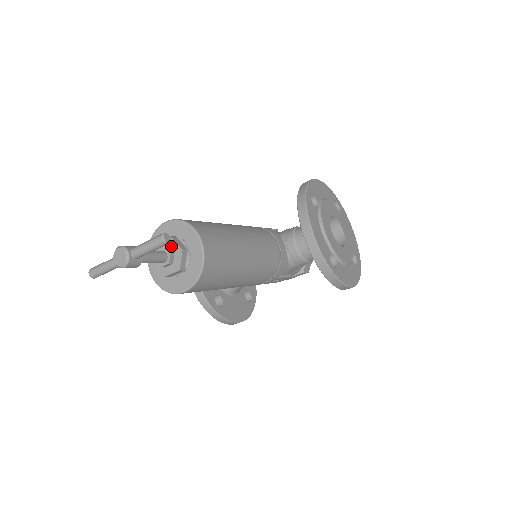
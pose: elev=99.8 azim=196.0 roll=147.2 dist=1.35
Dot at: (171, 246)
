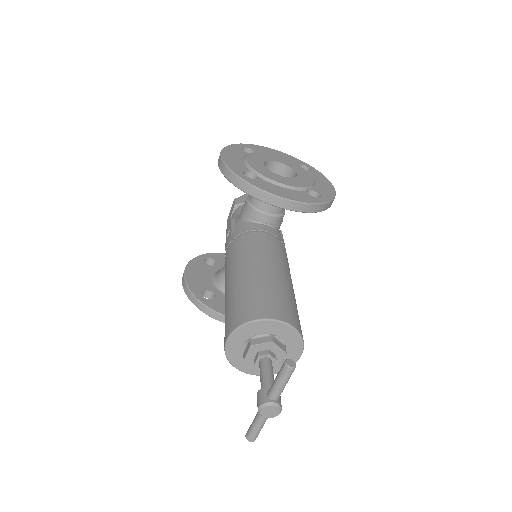
Dot at: (260, 350)
